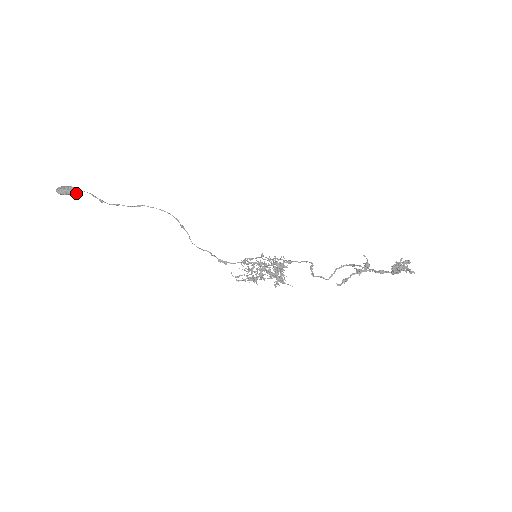
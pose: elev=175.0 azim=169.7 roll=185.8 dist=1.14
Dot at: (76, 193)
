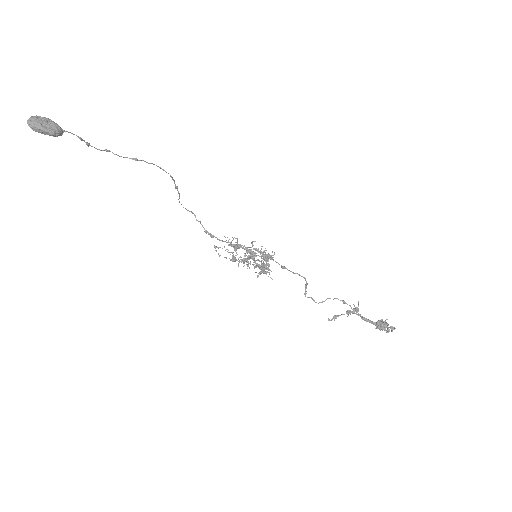
Dot at: (59, 135)
